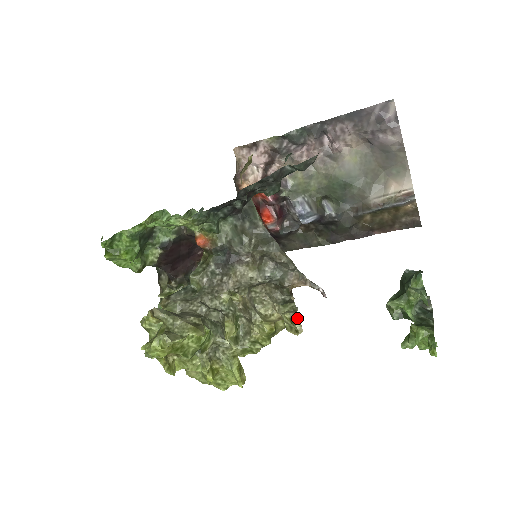
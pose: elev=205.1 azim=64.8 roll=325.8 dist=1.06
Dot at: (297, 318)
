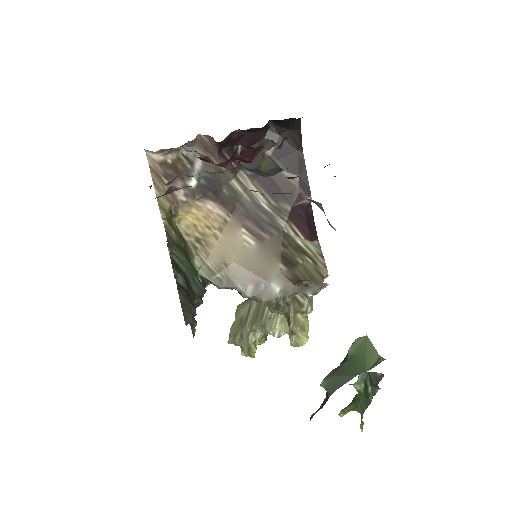
Dot at: (294, 346)
